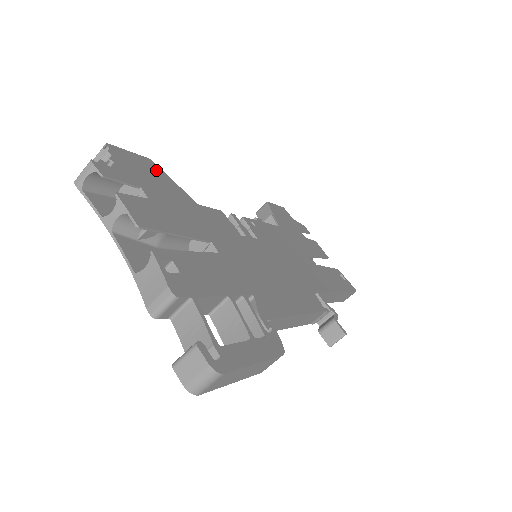
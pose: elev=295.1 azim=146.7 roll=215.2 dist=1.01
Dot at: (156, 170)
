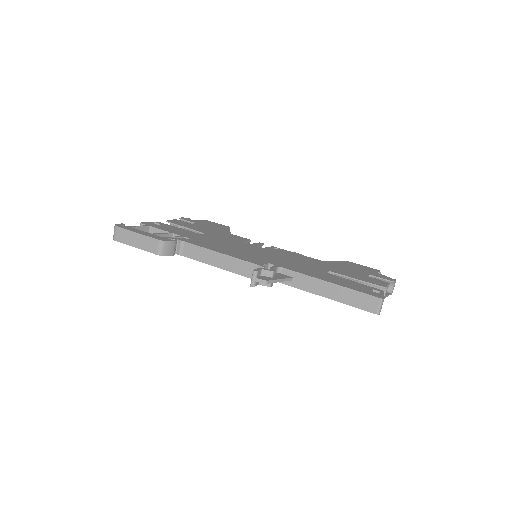
Dot at: (224, 227)
